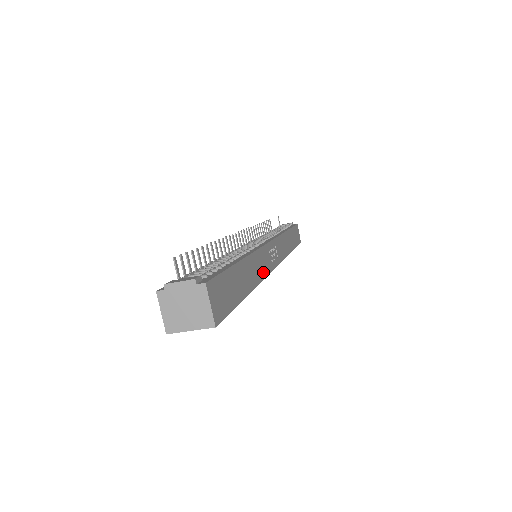
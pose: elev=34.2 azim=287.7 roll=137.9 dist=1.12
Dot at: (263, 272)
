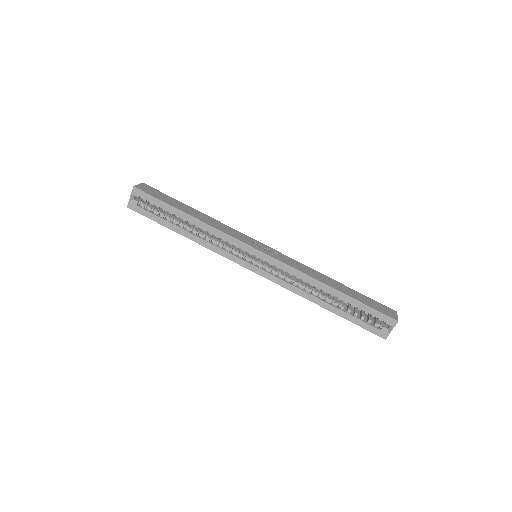
Dot at: (227, 232)
